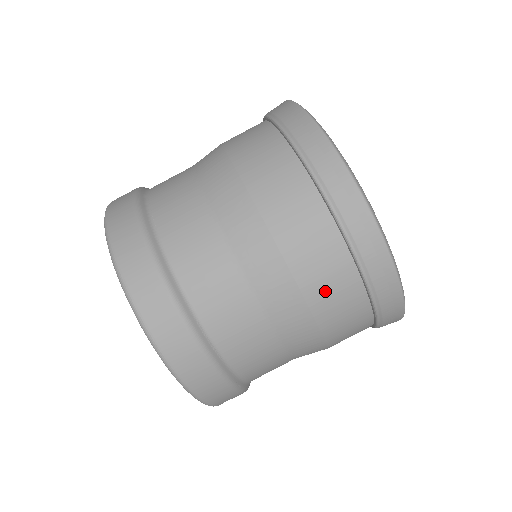
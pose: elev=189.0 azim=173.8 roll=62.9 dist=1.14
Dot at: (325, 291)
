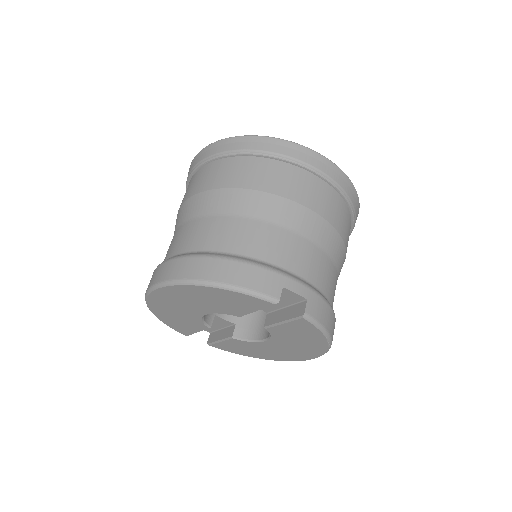
Dot at: (230, 176)
